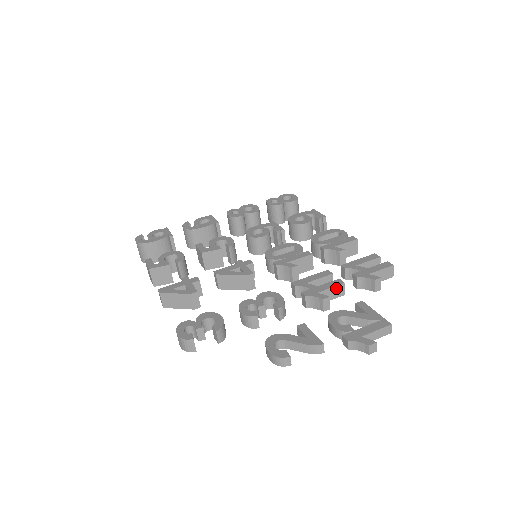
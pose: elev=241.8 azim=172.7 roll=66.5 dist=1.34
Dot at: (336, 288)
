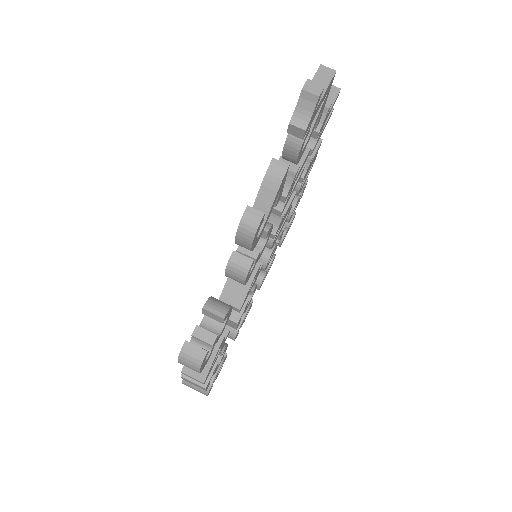
Dot at: occluded
